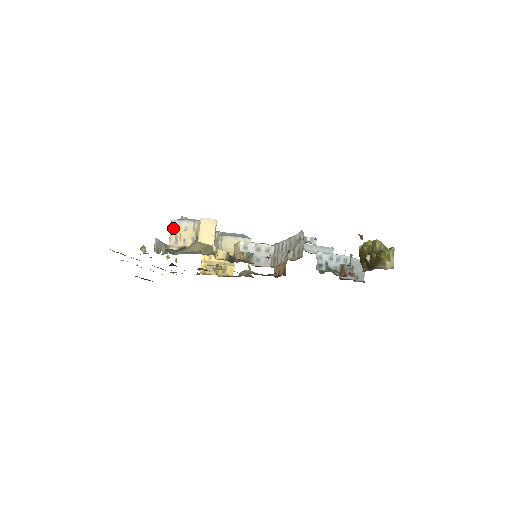
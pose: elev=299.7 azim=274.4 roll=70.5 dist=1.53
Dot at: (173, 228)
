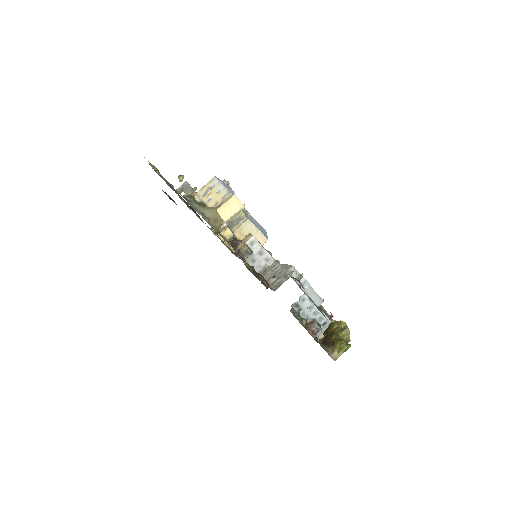
Dot at: (211, 183)
